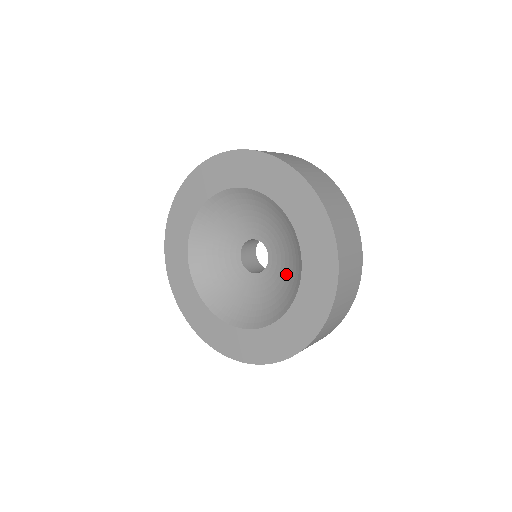
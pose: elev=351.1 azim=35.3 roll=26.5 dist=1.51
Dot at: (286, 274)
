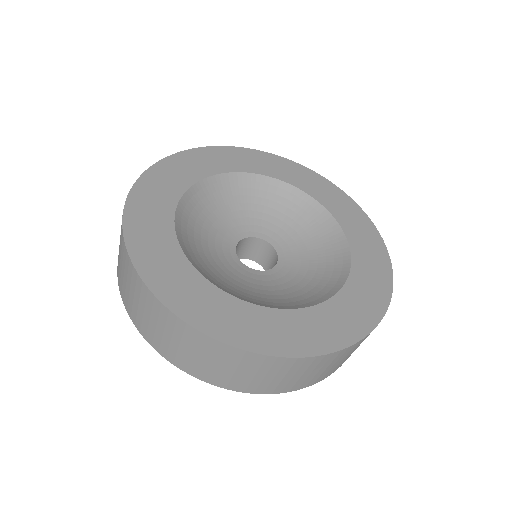
Dot at: (312, 246)
